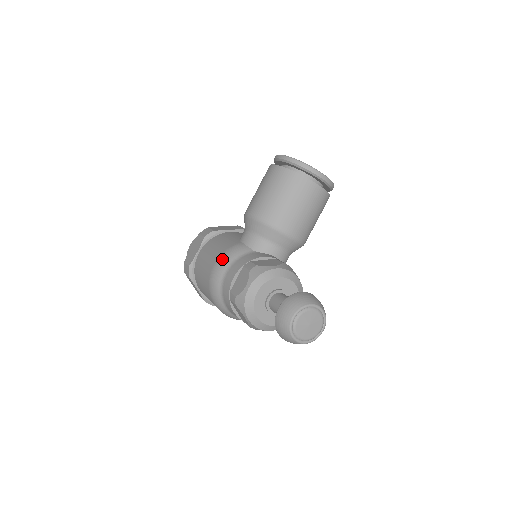
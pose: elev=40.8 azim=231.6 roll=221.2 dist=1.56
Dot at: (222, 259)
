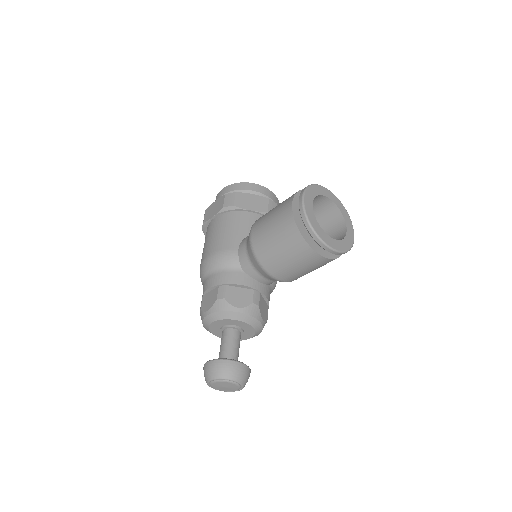
Dot at: (213, 259)
